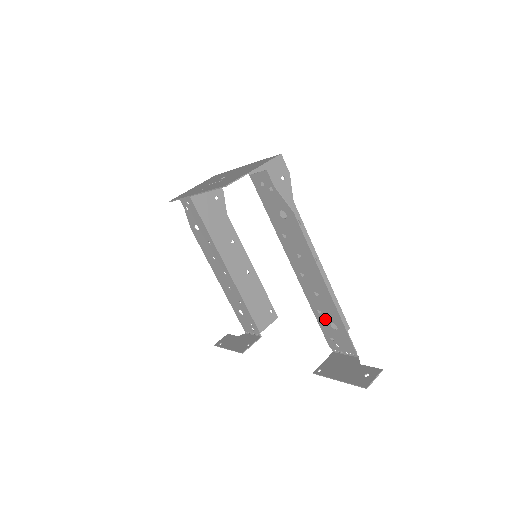
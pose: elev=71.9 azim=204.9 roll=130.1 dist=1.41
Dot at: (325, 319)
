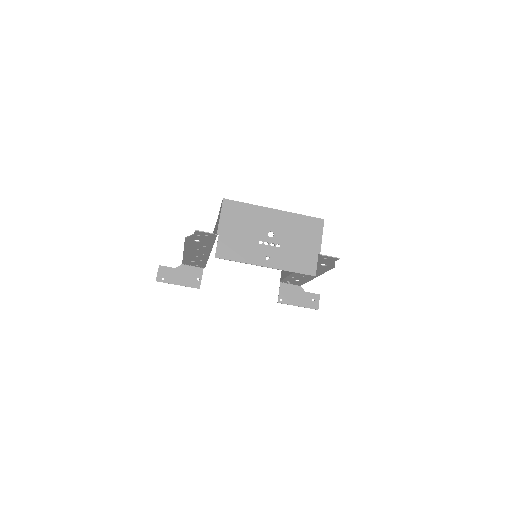
Dot at: (294, 279)
